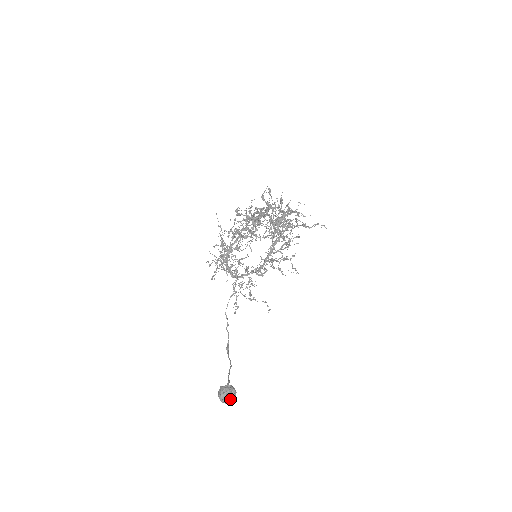
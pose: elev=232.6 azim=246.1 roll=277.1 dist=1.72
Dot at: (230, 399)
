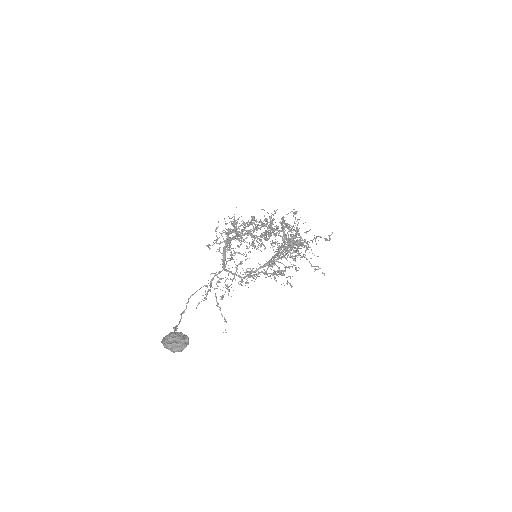
Dot at: (179, 345)
